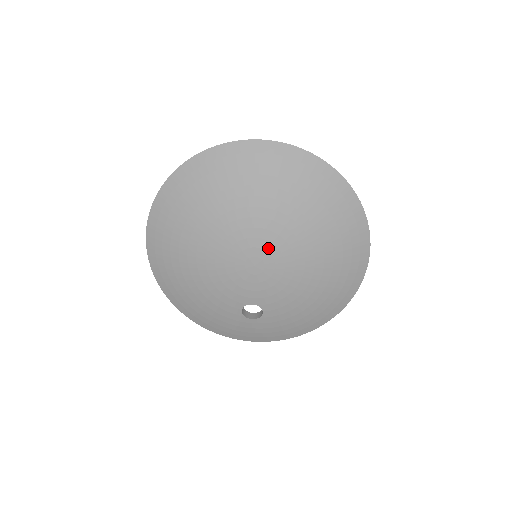
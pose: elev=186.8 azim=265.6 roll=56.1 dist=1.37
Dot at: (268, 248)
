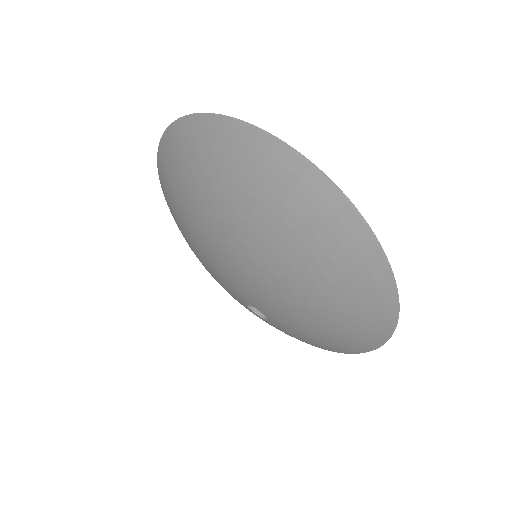
Dot at: (246, 261)
